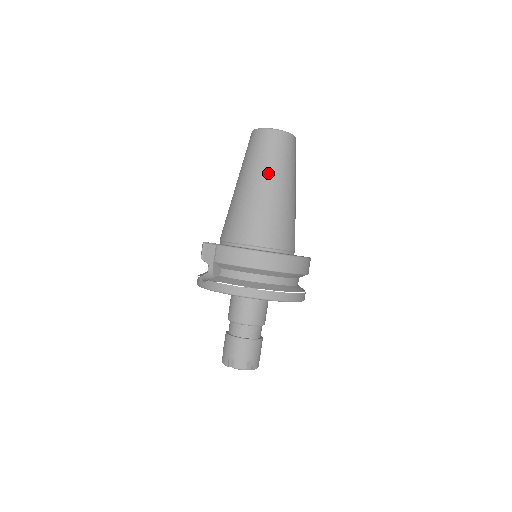
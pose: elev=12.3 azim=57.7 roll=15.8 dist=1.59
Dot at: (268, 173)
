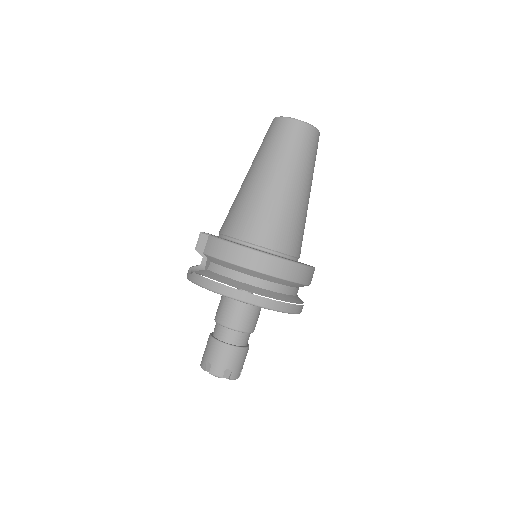
Dot at: (278, 165)
